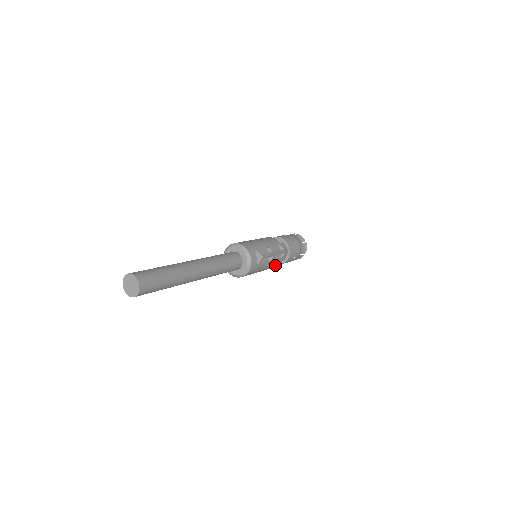
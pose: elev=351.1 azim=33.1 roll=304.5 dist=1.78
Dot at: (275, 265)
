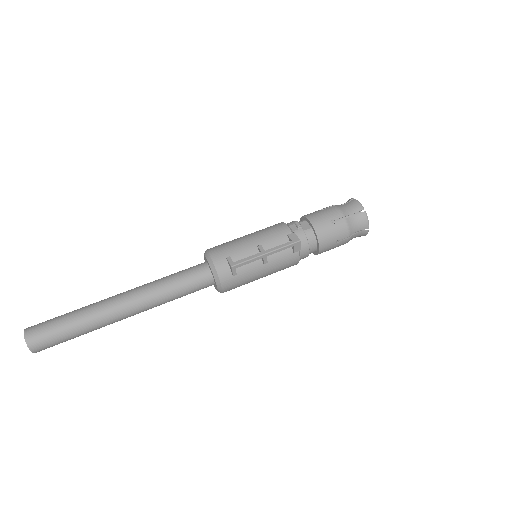
Dot at: (290, 263)
